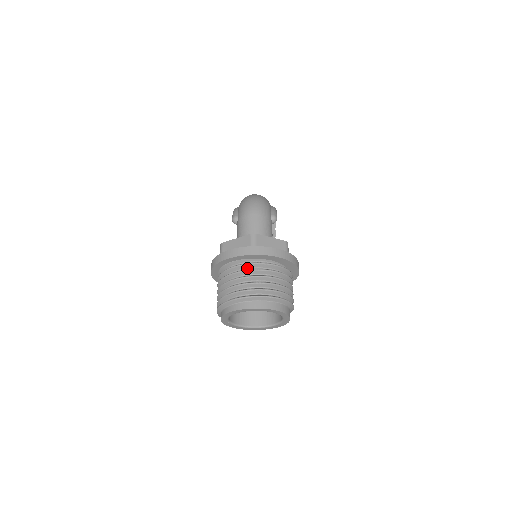
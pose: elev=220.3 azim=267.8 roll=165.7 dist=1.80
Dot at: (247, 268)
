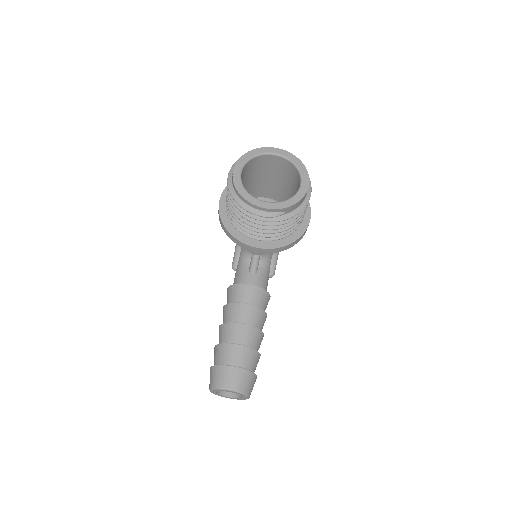
Dot at: occluded
